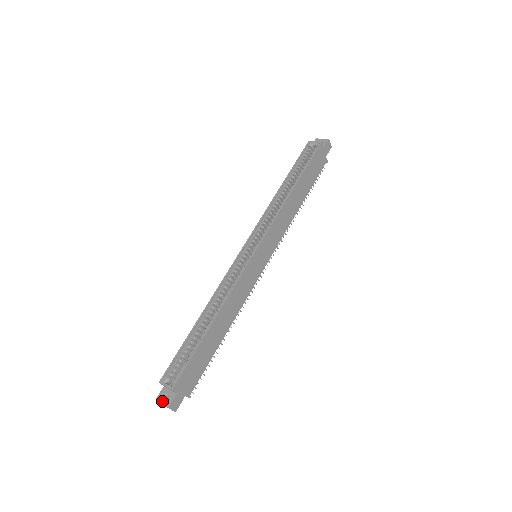
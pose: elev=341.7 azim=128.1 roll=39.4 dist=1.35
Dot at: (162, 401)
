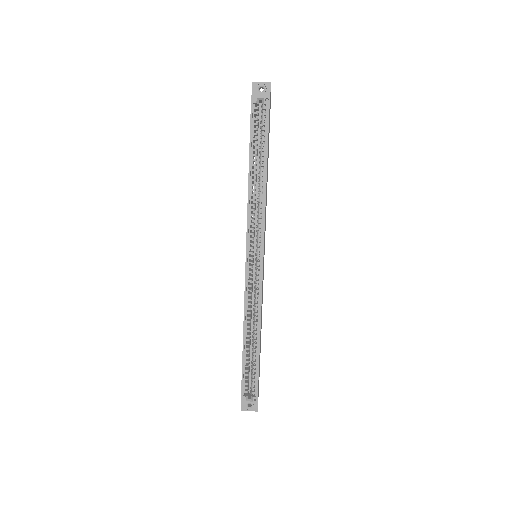
Dot at: (248, 409)
